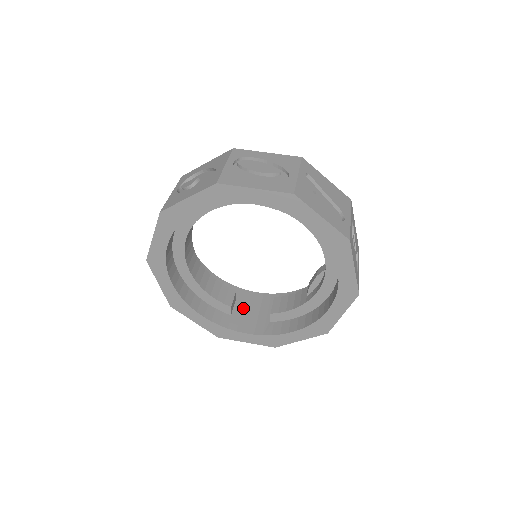
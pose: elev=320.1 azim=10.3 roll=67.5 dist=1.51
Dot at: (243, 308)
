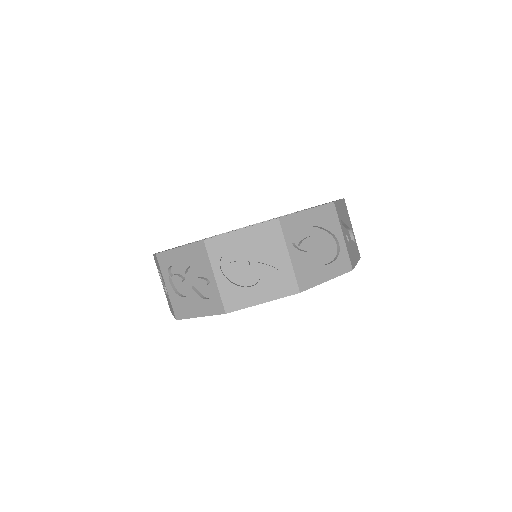
Dot at: occluded
